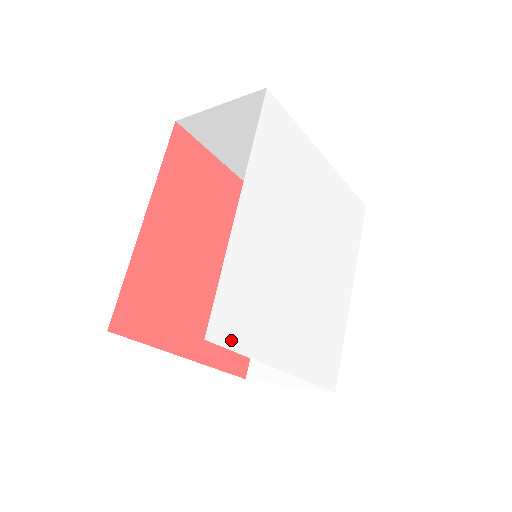
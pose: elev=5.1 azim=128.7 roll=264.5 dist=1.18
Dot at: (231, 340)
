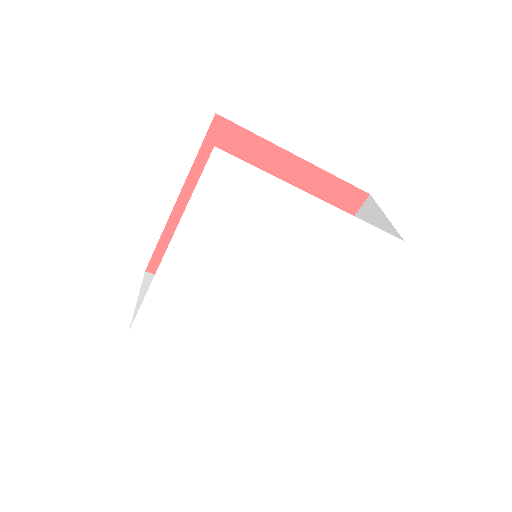
Dot at: (156, 334)
